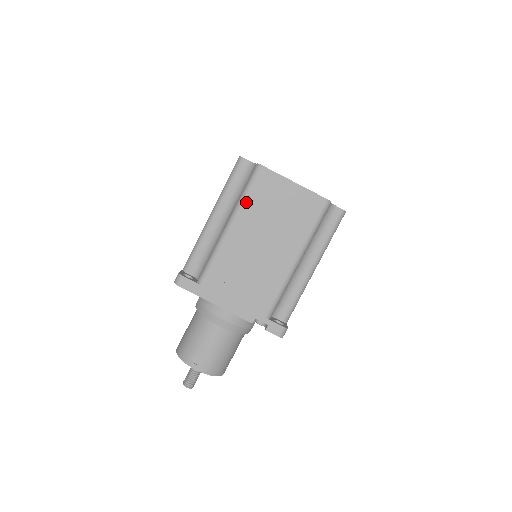
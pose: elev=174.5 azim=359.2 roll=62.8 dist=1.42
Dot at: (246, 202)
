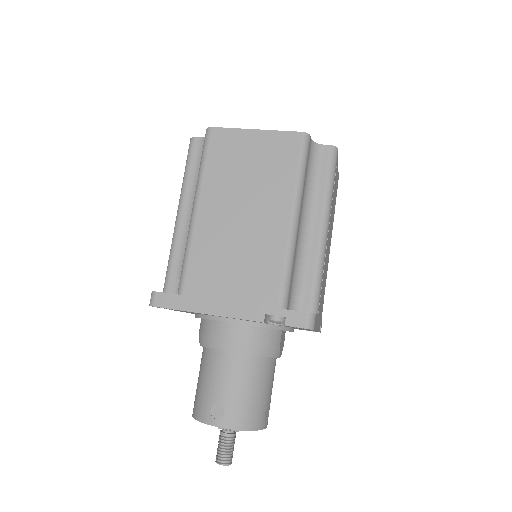
Dot at: (206, 174)
